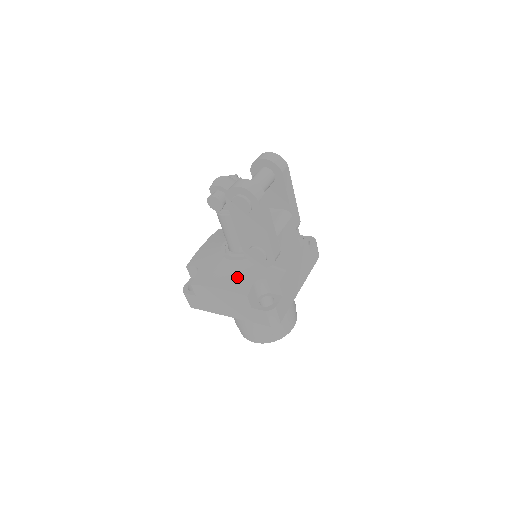
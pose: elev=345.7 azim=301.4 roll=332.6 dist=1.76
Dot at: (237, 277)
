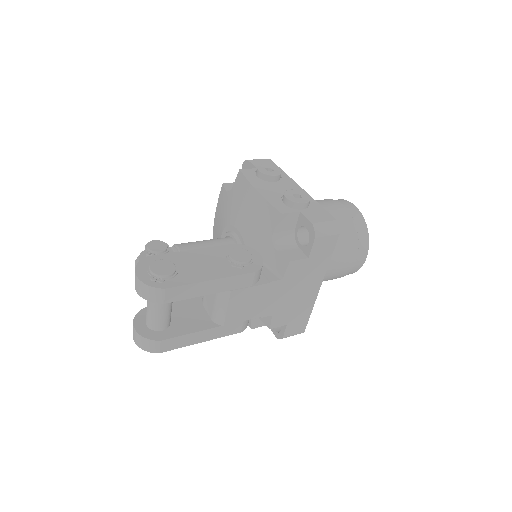
Dot at: occluded
